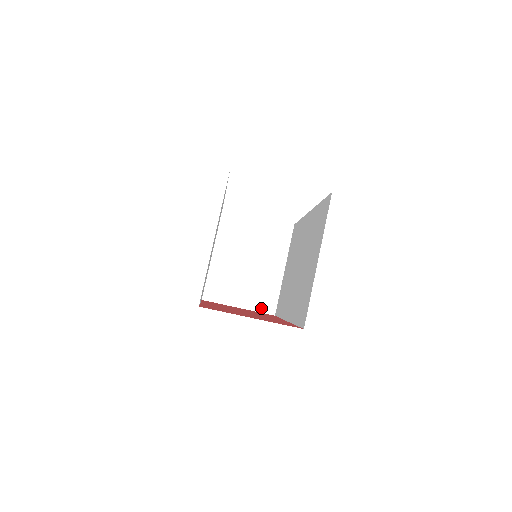
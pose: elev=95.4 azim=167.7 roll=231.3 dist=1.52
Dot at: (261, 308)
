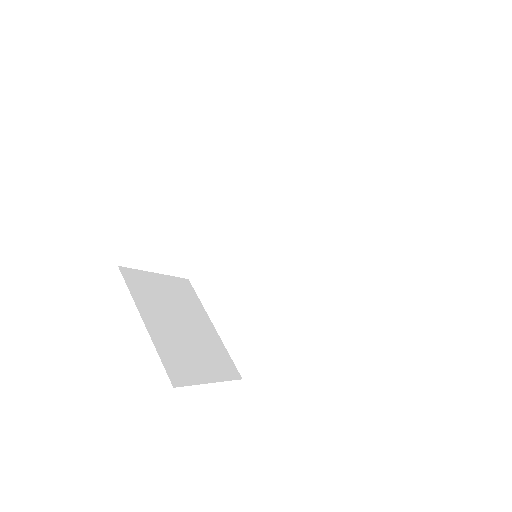
Dot at: (228, 375)
